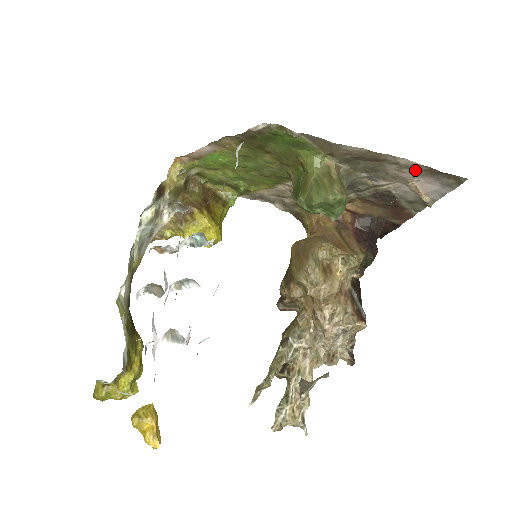
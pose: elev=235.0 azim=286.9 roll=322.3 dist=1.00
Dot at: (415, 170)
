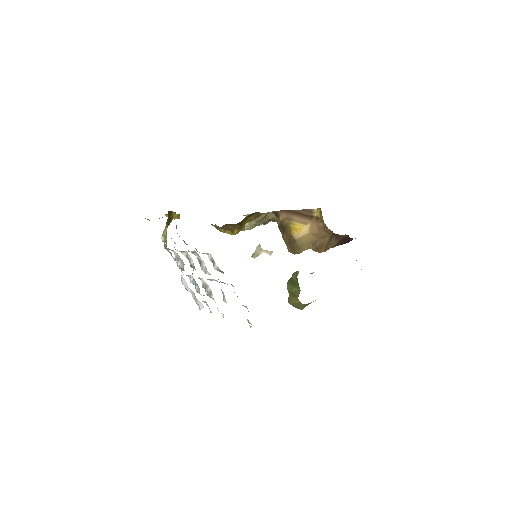
Dot at: occluded
